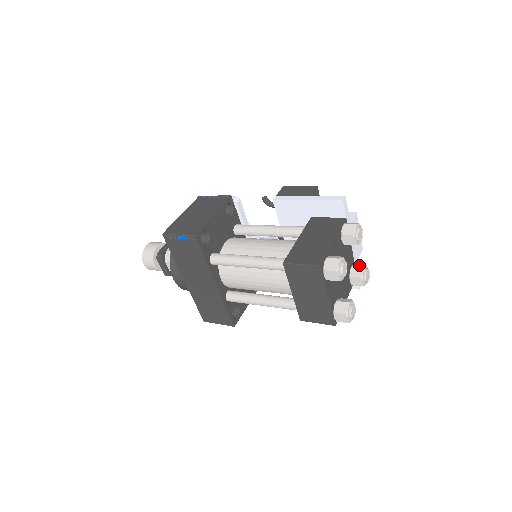
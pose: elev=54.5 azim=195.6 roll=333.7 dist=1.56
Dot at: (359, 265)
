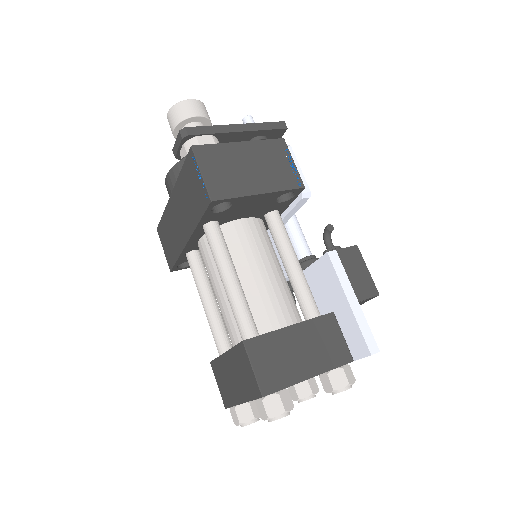
Dot at: (314, 384)
